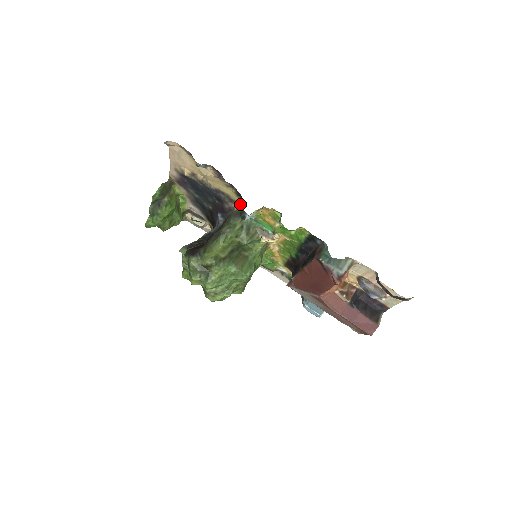
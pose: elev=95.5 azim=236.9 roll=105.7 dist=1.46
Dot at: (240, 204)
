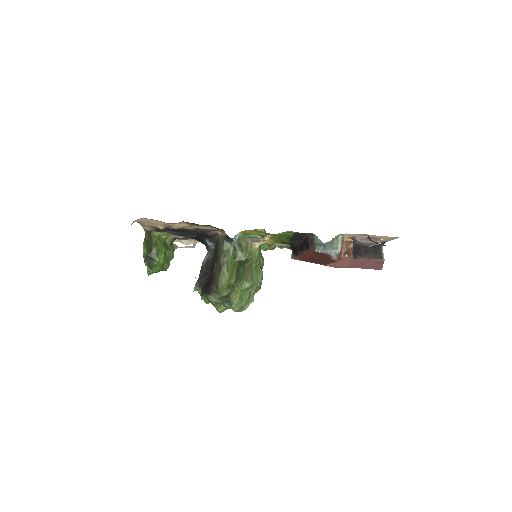
Dot at: (222, 231)
